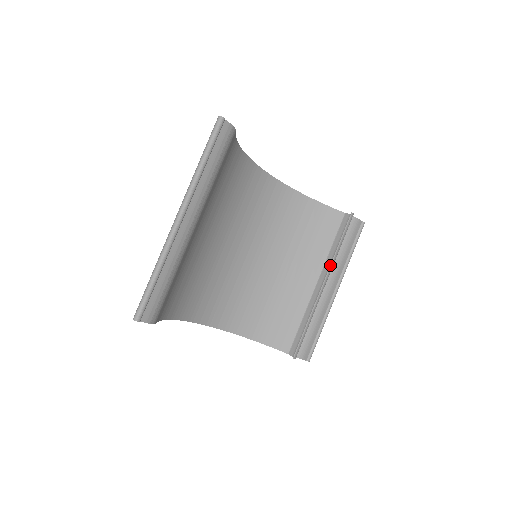
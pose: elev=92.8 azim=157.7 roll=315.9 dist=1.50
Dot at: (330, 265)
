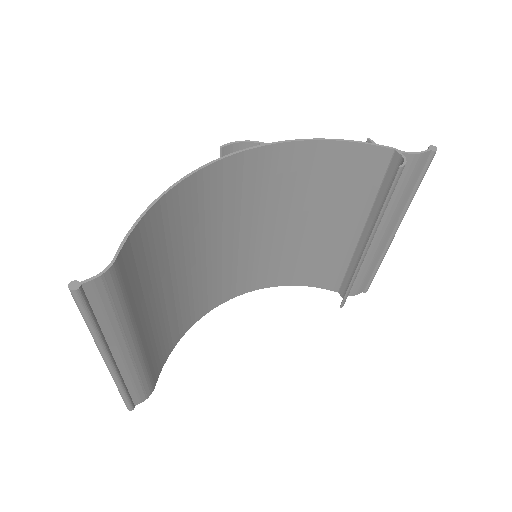
Dot at: (371, 232)
